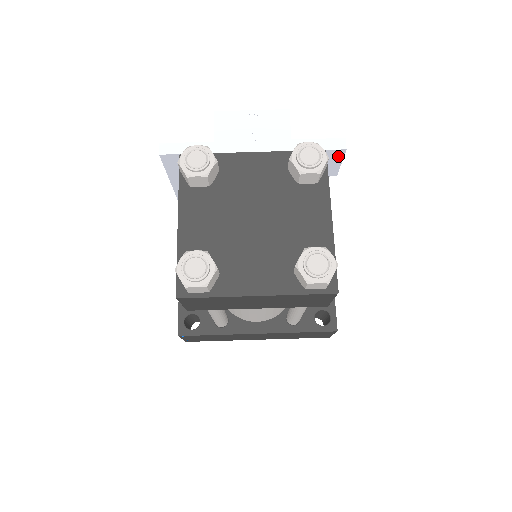
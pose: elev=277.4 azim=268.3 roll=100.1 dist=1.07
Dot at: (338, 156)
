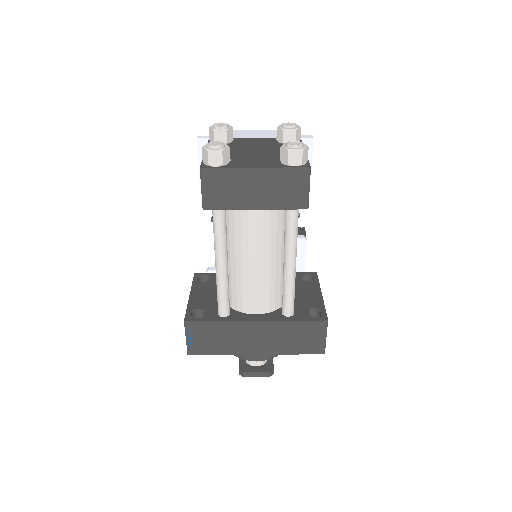
Dot at: (309, 146)
